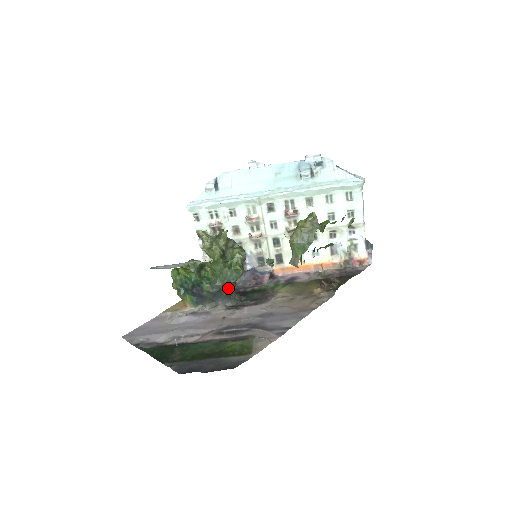
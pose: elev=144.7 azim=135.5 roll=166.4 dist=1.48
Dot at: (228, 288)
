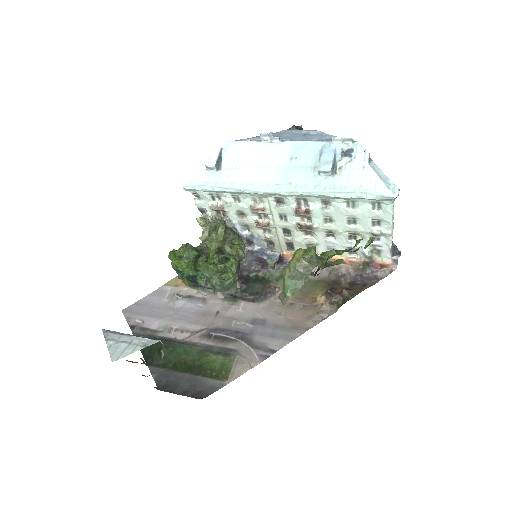
Dot at: occluded
